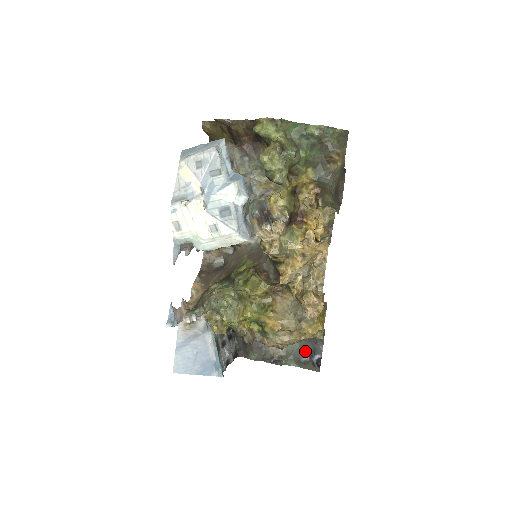
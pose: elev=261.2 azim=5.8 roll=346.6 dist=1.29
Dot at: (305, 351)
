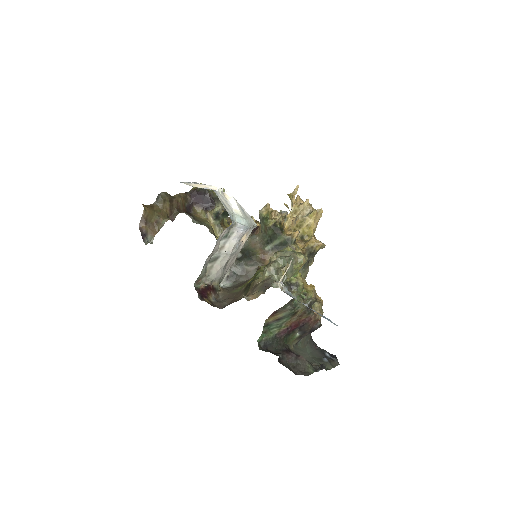
Dot at: (319, 356)
